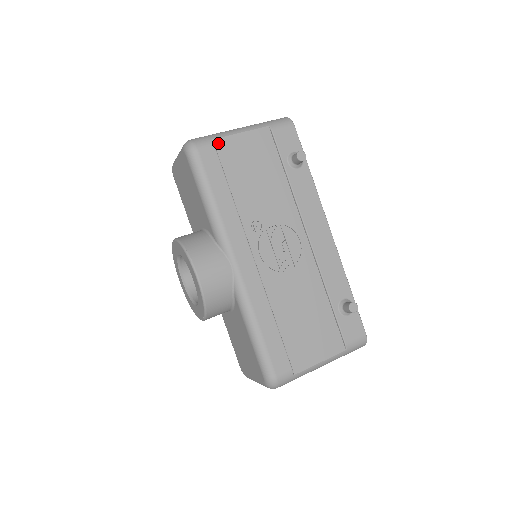
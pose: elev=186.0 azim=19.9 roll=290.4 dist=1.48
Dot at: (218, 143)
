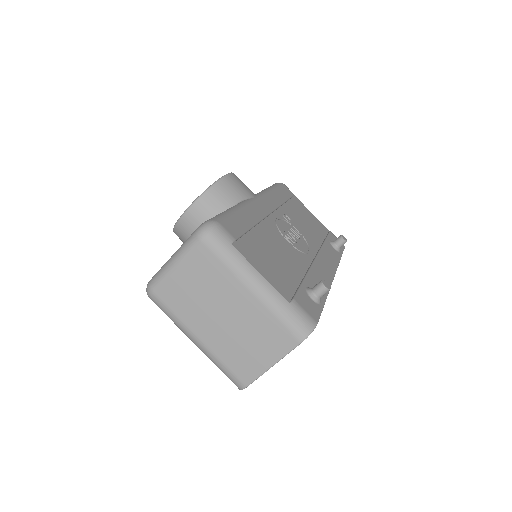
Dot at: (296, 199)
